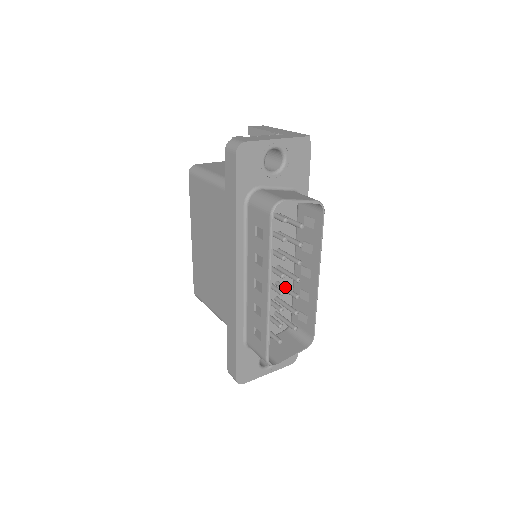
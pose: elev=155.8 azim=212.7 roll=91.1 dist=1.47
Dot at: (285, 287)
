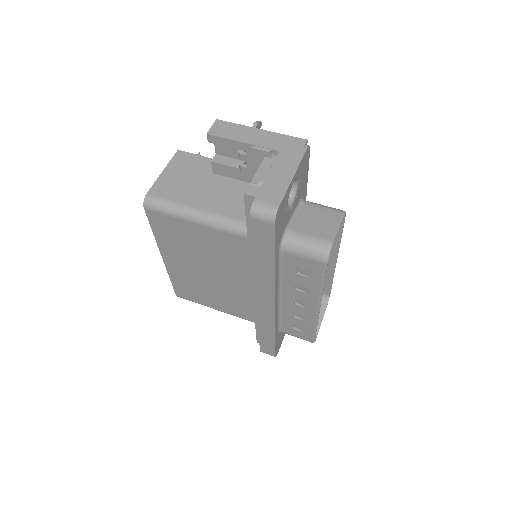
Dot at: occluded
